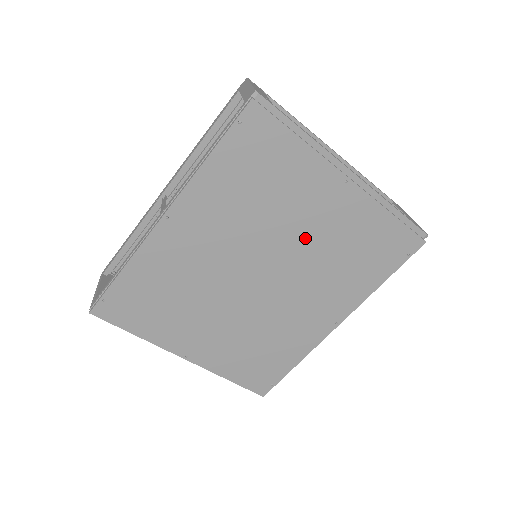
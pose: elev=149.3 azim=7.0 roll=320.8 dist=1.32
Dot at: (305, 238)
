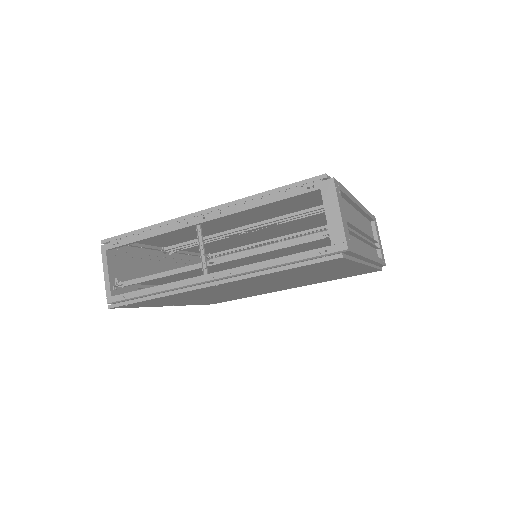
Dot at: occluded
